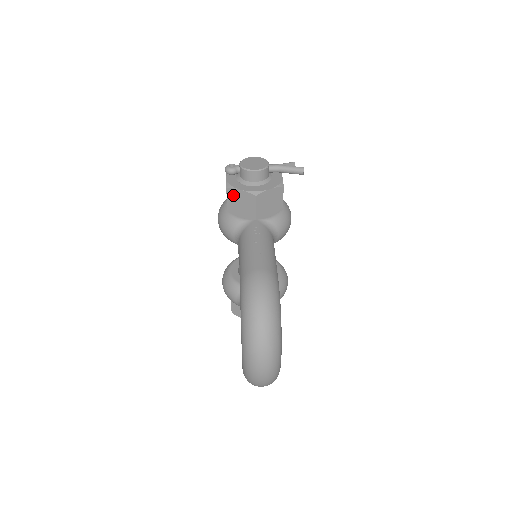
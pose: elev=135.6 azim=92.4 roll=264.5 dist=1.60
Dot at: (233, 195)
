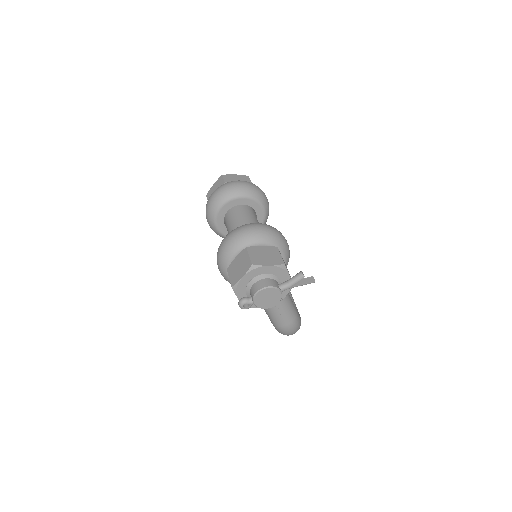
Dot at: occluded
